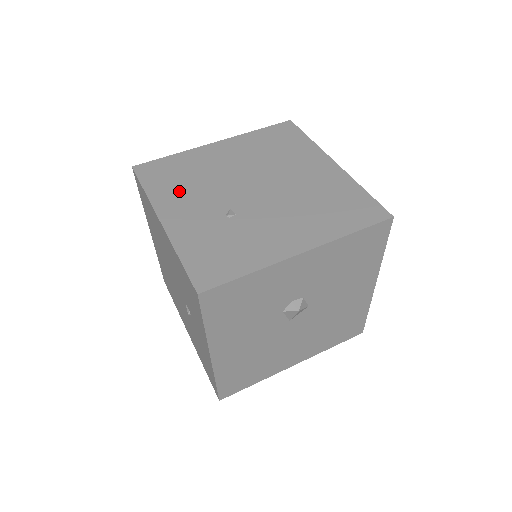
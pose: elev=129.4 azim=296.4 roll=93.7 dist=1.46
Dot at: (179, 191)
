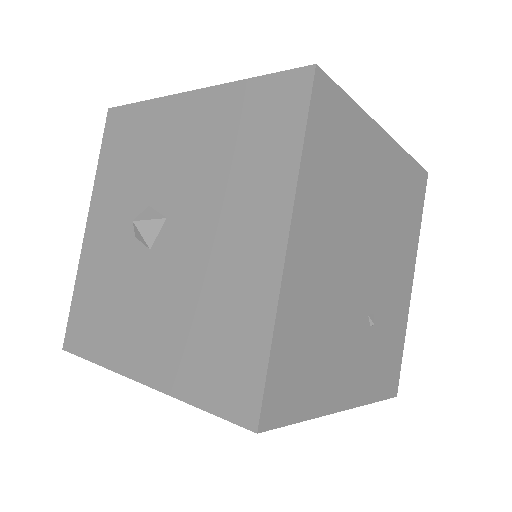
Dot at: (328, 367)
